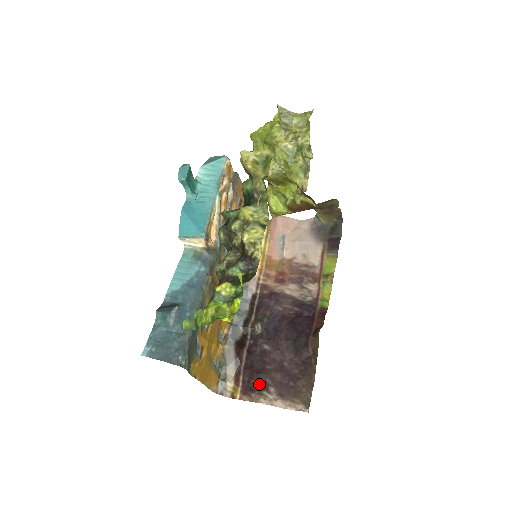
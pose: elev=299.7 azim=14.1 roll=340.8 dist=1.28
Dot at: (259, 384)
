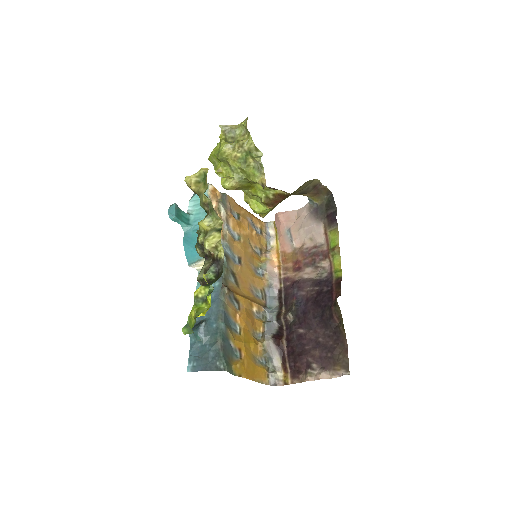
Dot at: (303, 365)
